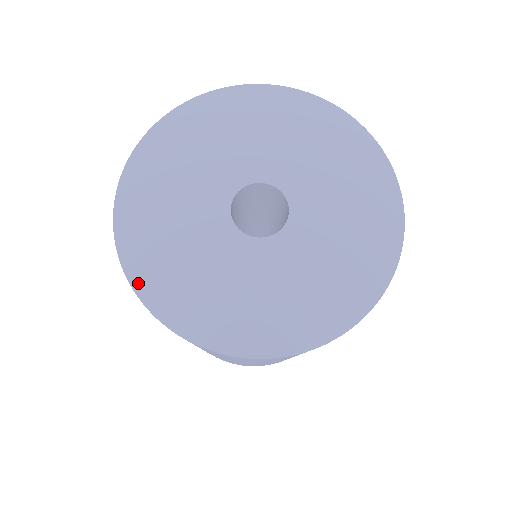
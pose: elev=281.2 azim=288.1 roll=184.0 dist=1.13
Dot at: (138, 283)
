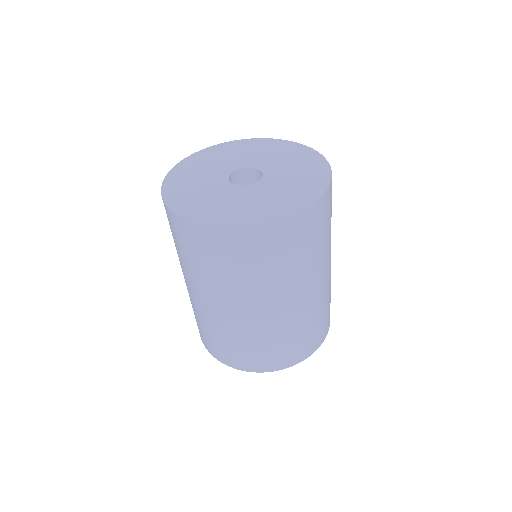
Dot at: (196, 219)
